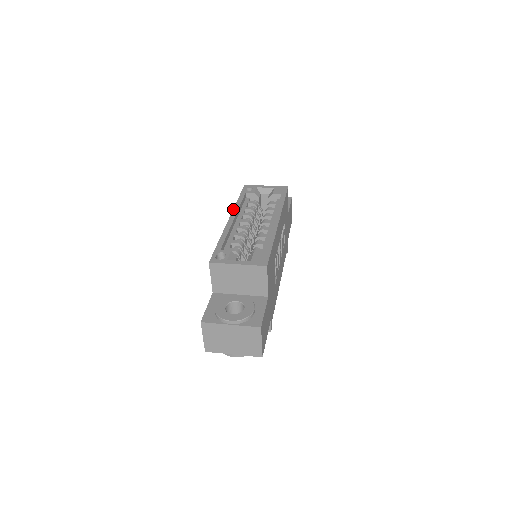
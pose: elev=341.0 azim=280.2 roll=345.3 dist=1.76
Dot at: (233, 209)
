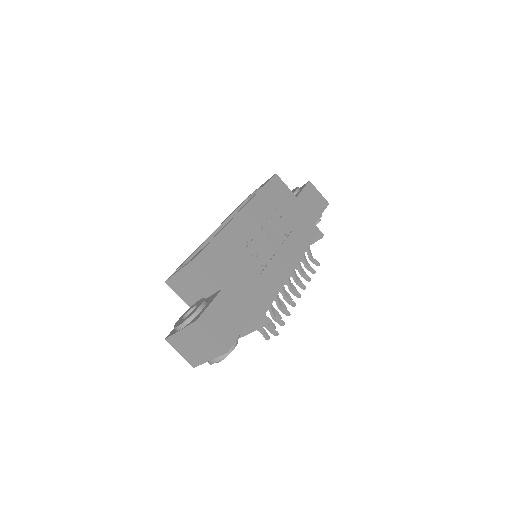
Dot at: occluded
